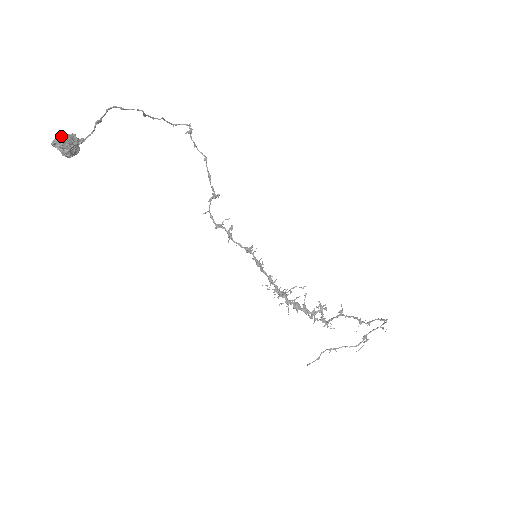
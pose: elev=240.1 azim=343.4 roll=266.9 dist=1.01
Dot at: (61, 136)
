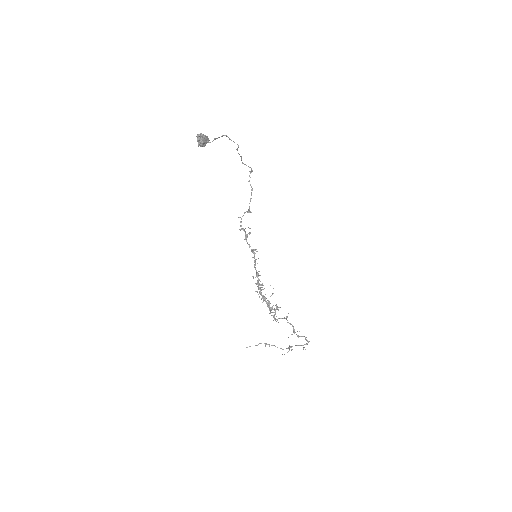
Dot at: (203, 134)
